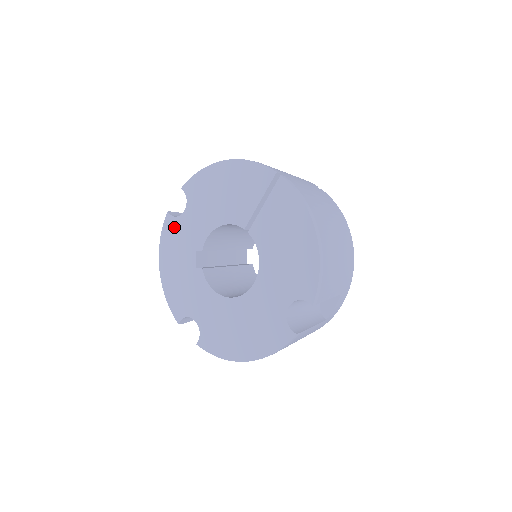
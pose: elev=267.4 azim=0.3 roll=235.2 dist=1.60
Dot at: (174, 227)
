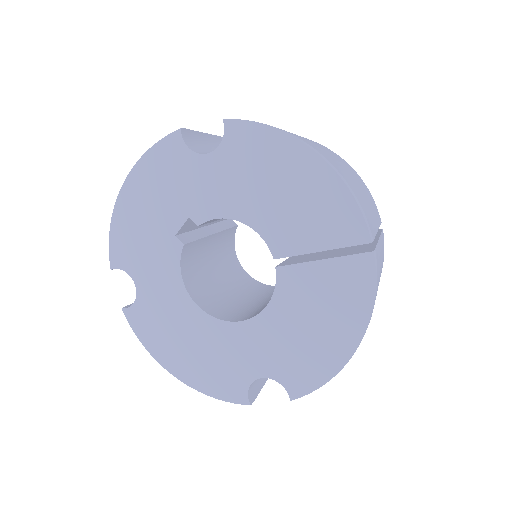
Dot at: (177, 158)
